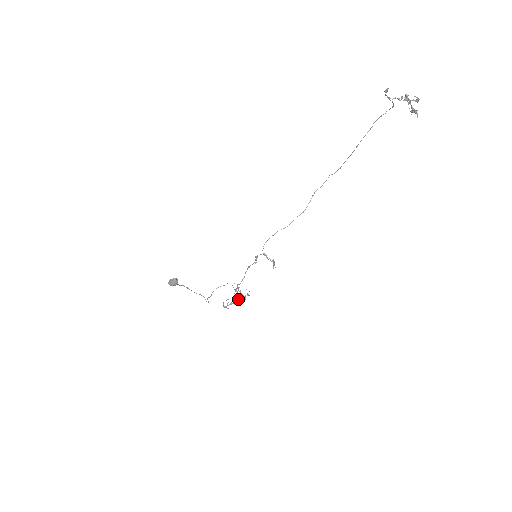
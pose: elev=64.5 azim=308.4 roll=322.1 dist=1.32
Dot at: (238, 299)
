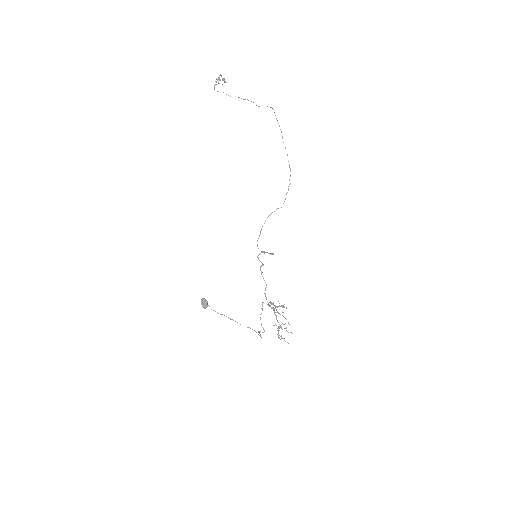
Dot at: occluded
